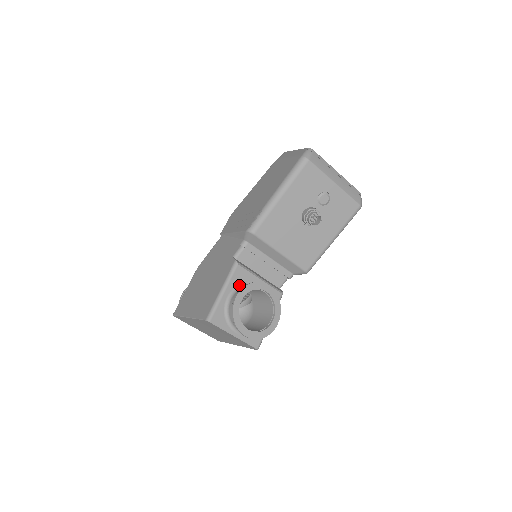
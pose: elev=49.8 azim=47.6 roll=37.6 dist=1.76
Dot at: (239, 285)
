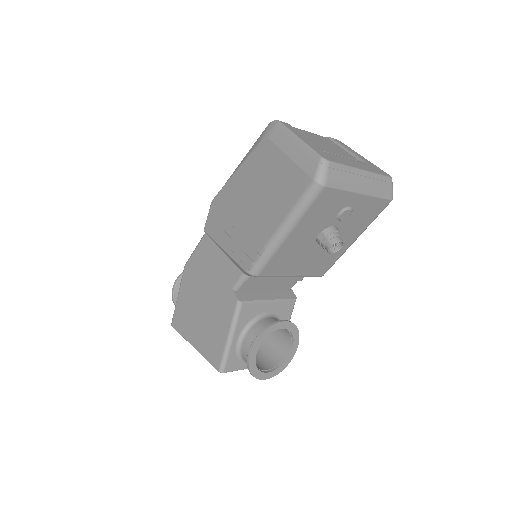
Dot at: (247, 322)
